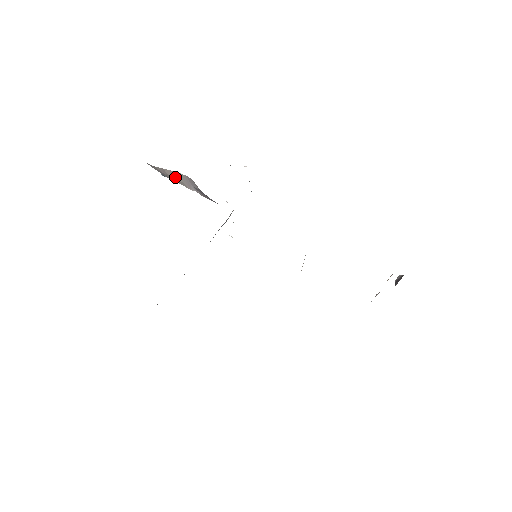
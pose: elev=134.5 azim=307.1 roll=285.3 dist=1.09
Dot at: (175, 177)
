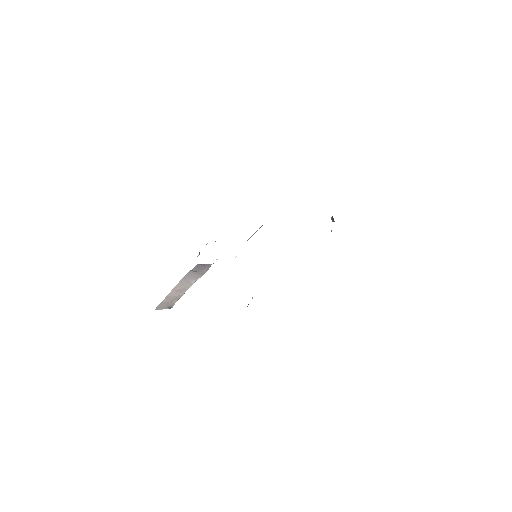
Dot at: (178, 292)
